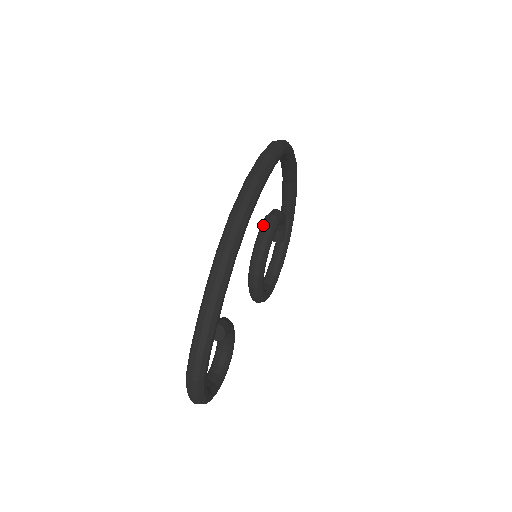
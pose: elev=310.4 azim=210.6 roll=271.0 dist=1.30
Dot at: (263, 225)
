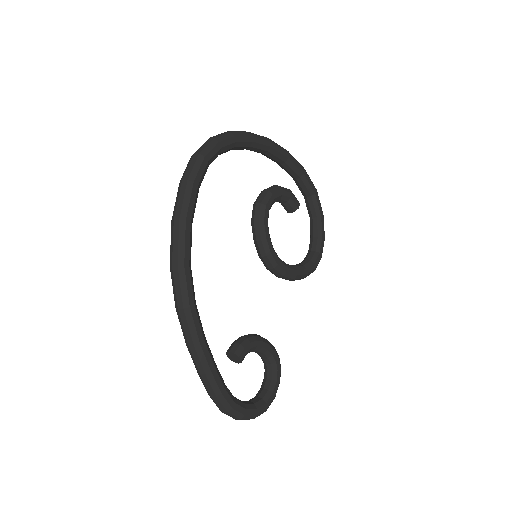
Dot at: (251, 220)
